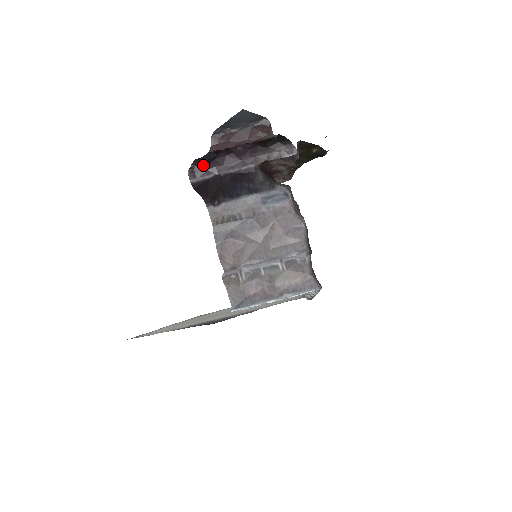
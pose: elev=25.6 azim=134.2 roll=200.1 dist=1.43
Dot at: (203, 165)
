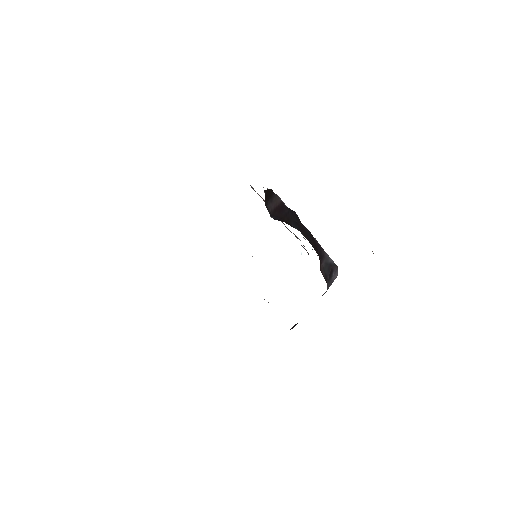
Dot at: occluded
